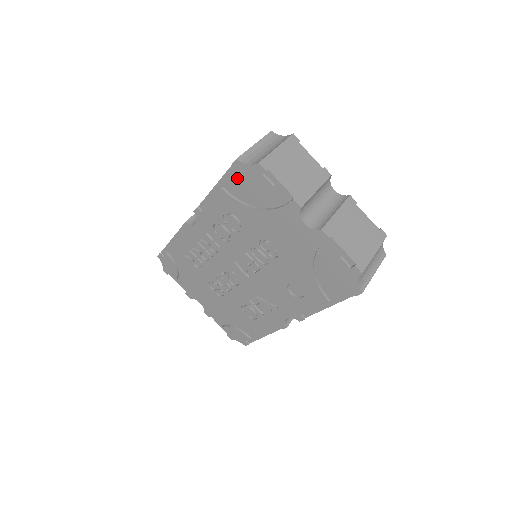
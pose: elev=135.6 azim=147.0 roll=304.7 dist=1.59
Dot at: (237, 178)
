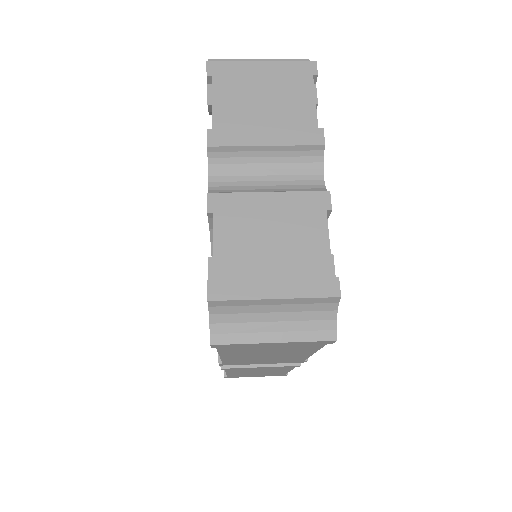
Dot at: occluded
